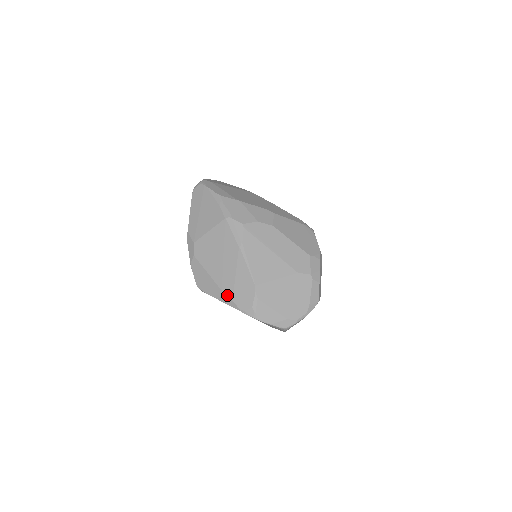
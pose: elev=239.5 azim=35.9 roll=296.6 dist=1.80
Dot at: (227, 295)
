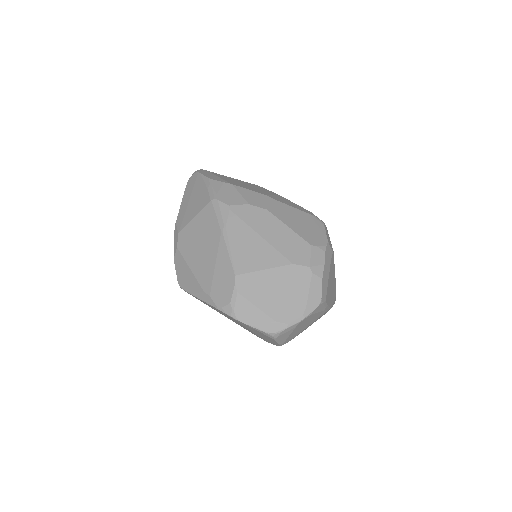
Dot at: (205, 290)
